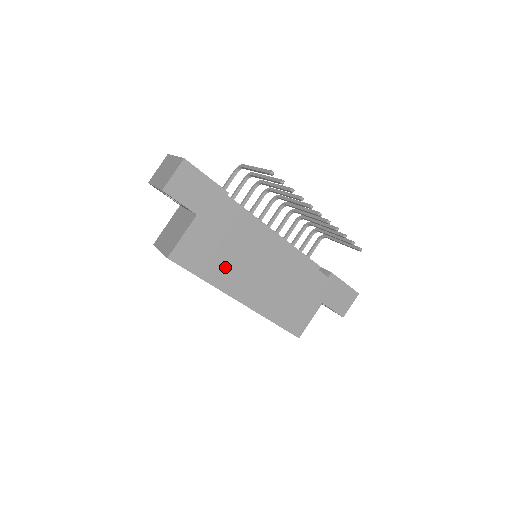
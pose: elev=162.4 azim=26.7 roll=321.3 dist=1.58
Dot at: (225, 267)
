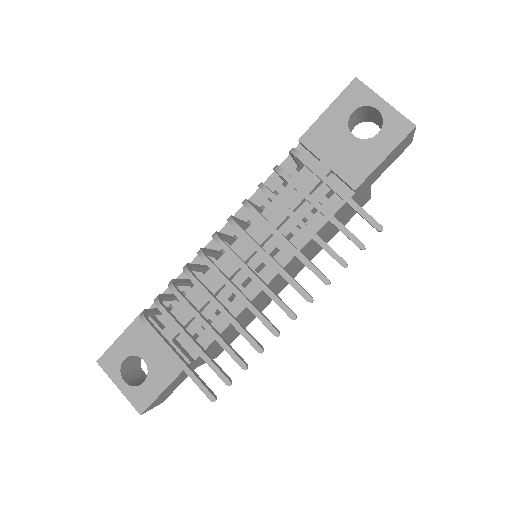
Dot at: occluded
